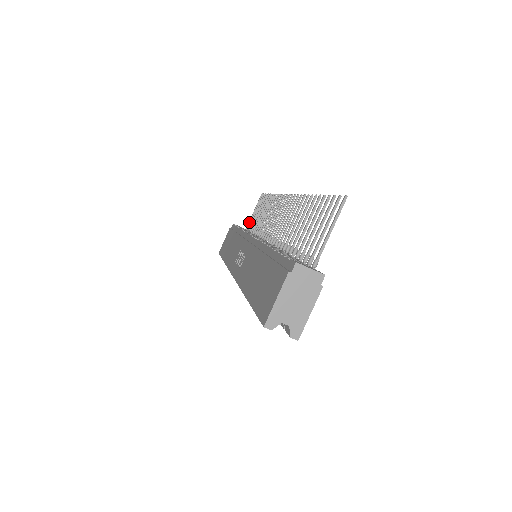
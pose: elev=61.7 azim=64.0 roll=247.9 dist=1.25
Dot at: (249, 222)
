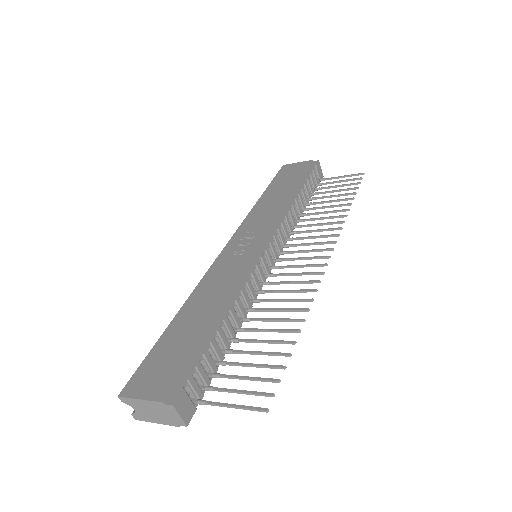
Dot at: (328, 178)
